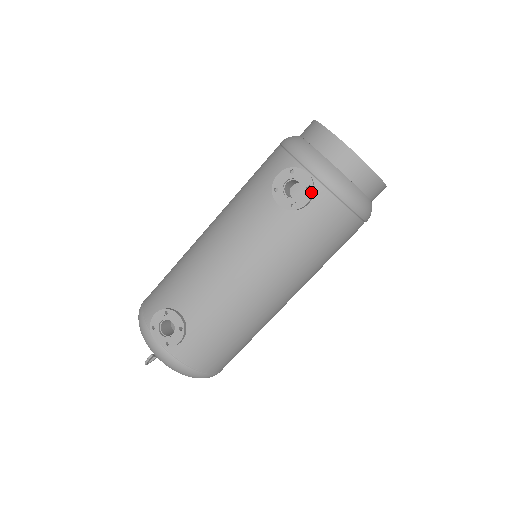
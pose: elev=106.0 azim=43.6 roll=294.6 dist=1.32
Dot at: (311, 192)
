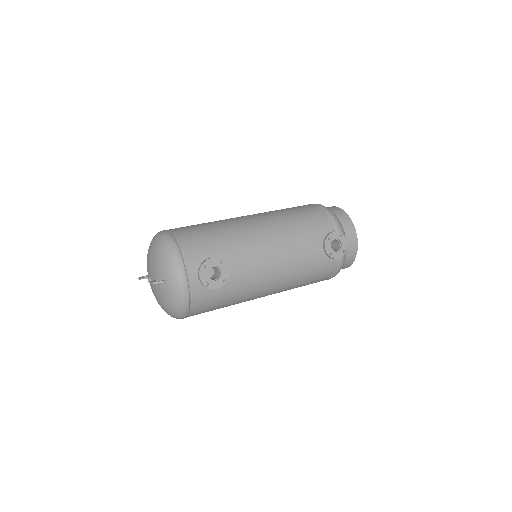
Dot at: (343, 254)
